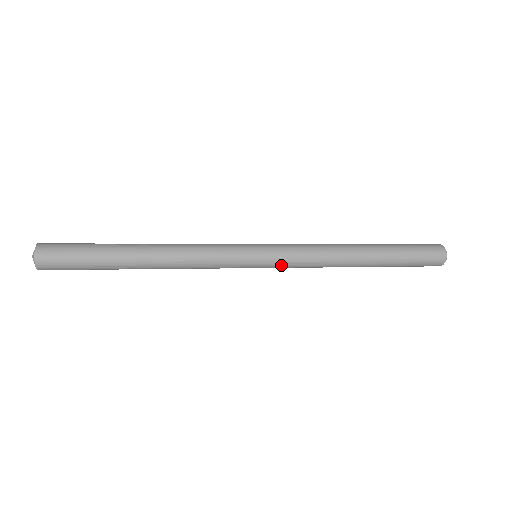
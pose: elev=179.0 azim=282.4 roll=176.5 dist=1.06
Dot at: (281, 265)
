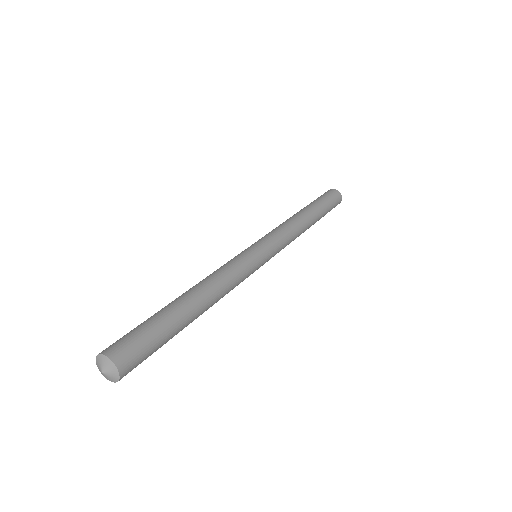
Dot at: (276, 252)
